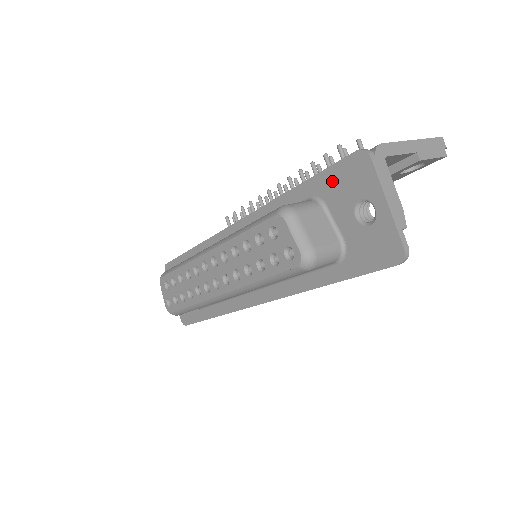
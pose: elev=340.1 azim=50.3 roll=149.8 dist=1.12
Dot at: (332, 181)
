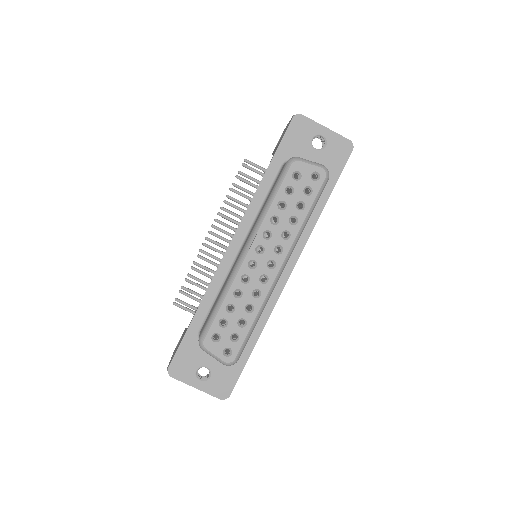
Dot at: (289, 144)
